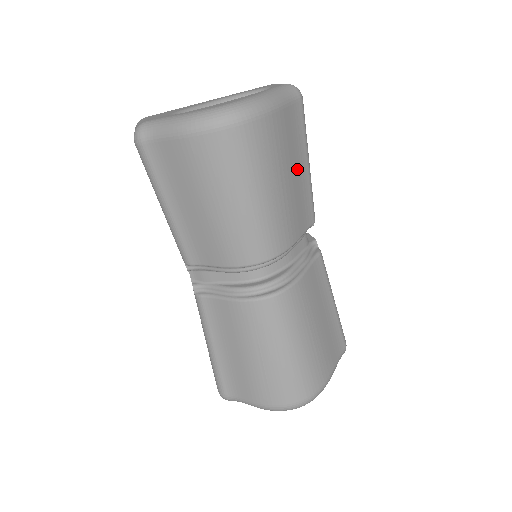
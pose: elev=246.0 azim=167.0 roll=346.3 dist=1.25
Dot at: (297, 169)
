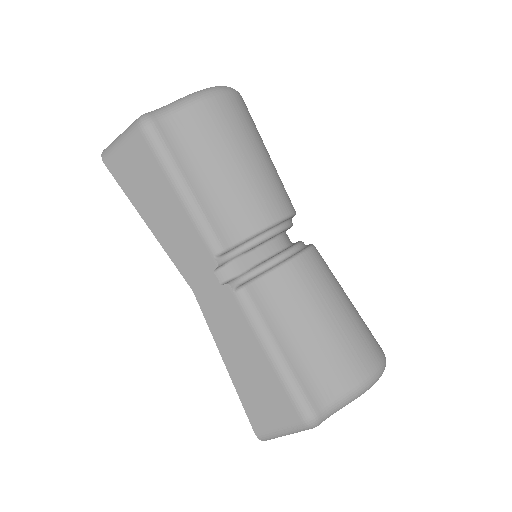
Dot at: occluded
